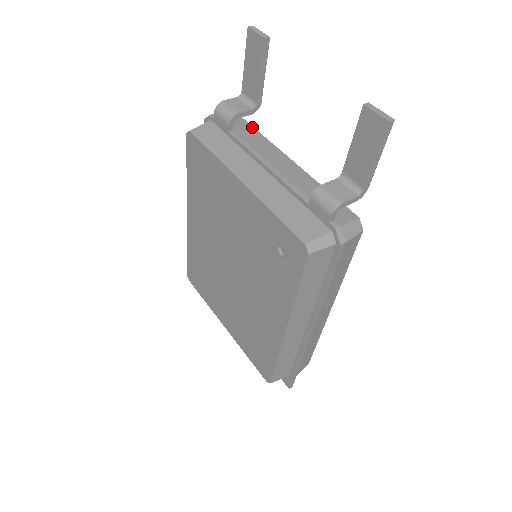
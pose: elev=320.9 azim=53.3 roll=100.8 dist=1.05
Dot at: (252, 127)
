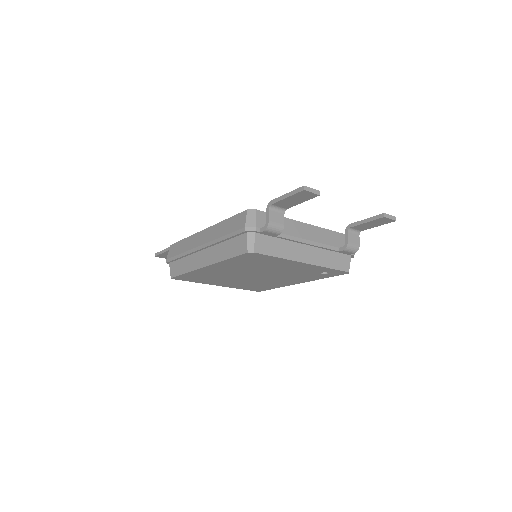
Dot at: occluded
